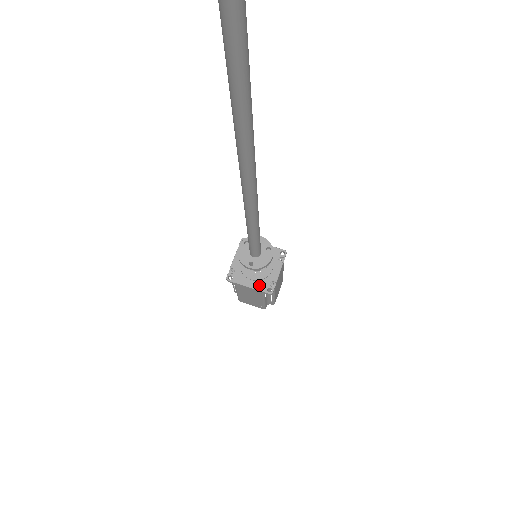
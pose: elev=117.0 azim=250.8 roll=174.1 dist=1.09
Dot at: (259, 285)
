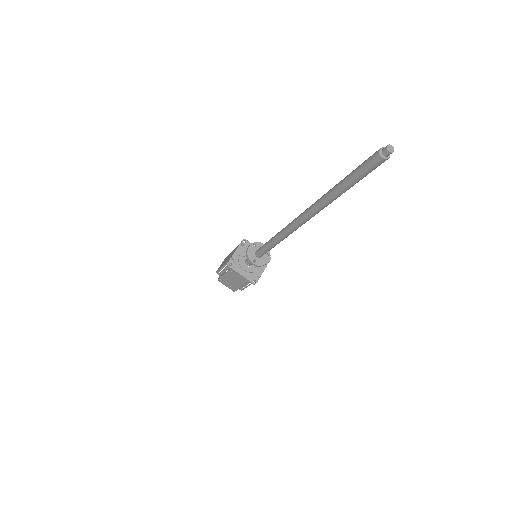
Dot at: (248, 276)
